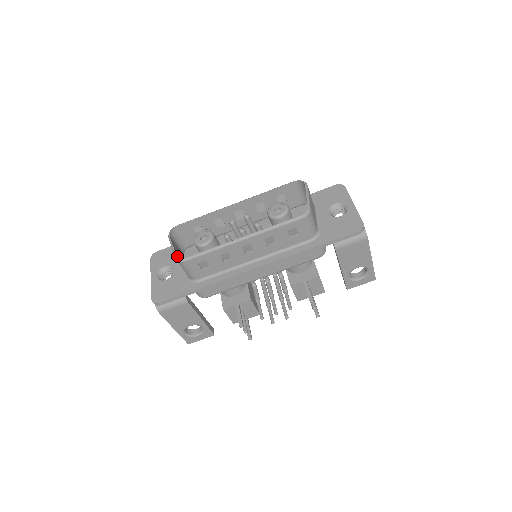
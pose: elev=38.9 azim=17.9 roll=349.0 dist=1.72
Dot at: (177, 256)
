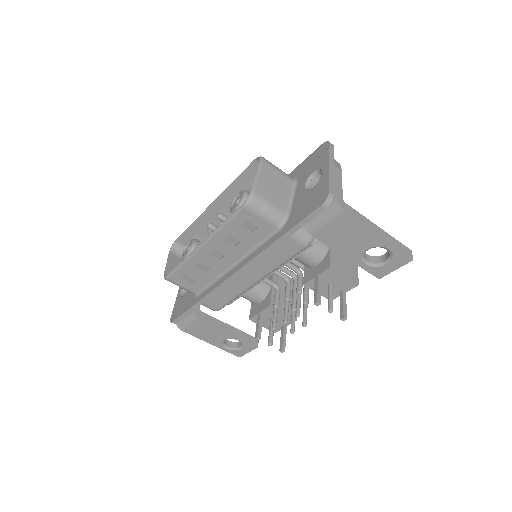
Dot at: (168, 273)
